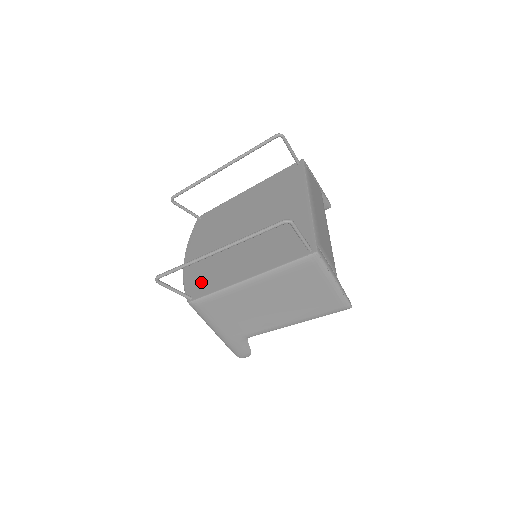
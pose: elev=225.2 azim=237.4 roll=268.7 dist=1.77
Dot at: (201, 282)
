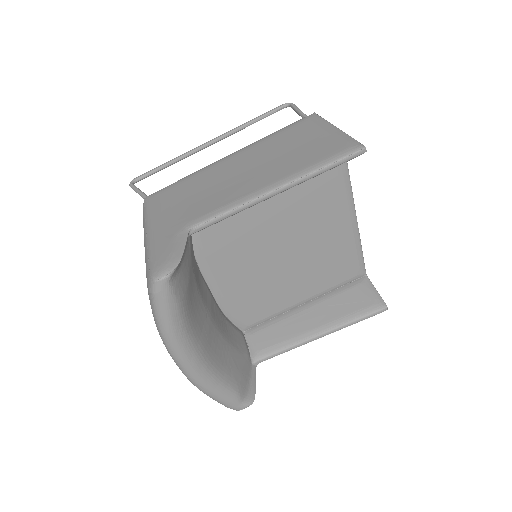
Dot at: occluded
